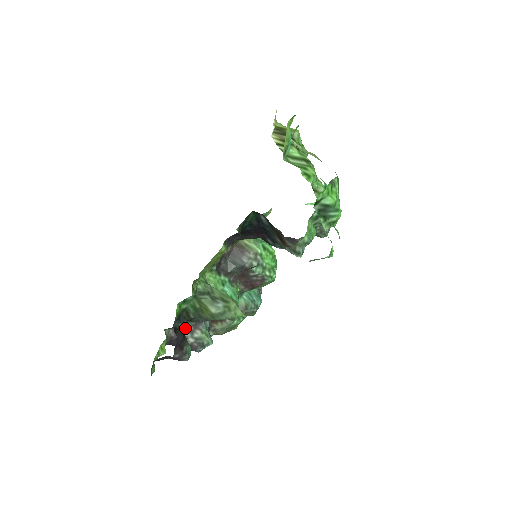
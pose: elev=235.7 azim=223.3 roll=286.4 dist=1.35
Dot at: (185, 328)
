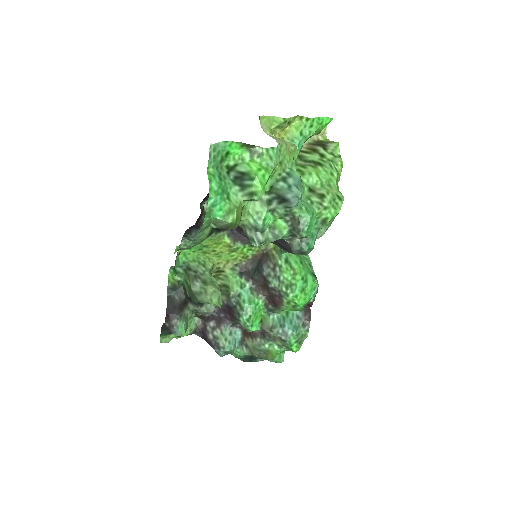
Dot at: (210, 323)
